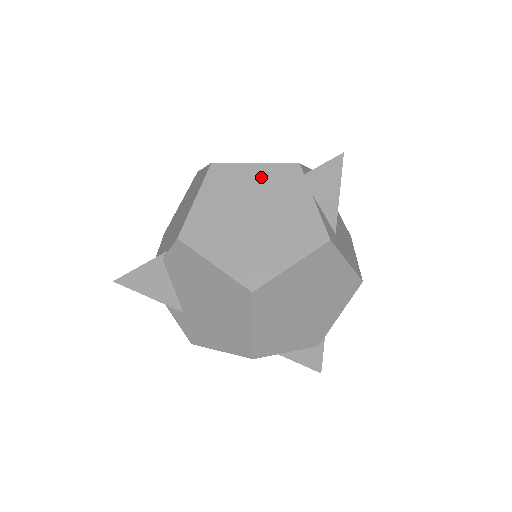
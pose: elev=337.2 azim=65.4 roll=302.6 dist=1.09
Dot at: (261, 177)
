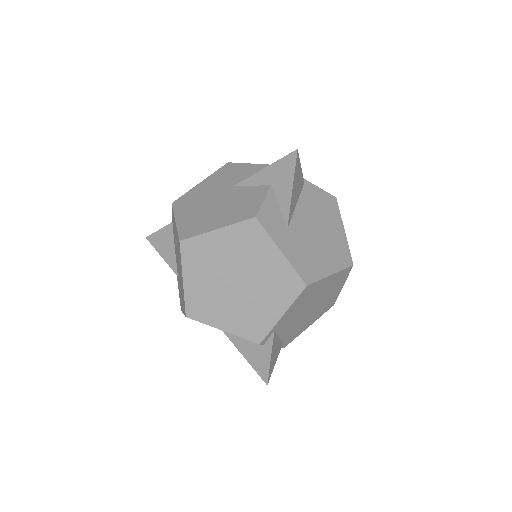
Dot at: (248, 172)
